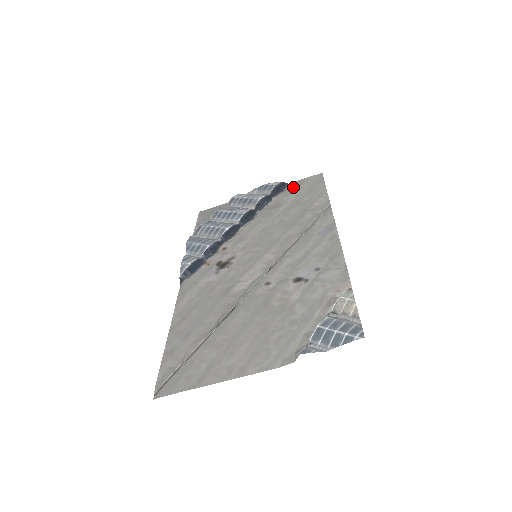
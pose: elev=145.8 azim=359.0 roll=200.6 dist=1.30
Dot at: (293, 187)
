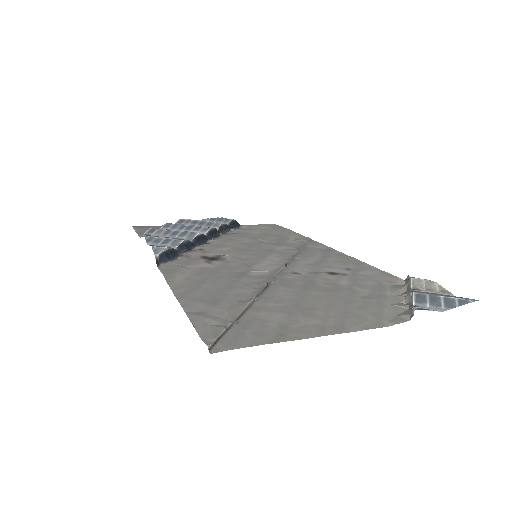
Dot at: (250, 226)
